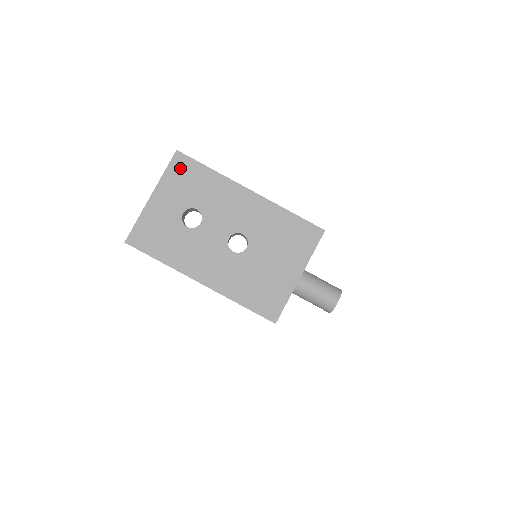
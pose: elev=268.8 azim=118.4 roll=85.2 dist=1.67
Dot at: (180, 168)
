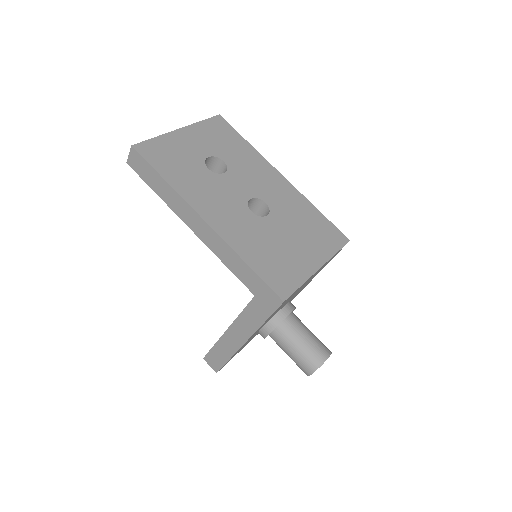
Dot at: (218, 127)
